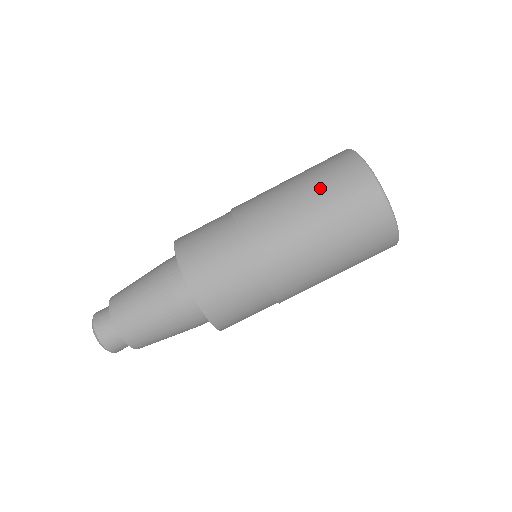
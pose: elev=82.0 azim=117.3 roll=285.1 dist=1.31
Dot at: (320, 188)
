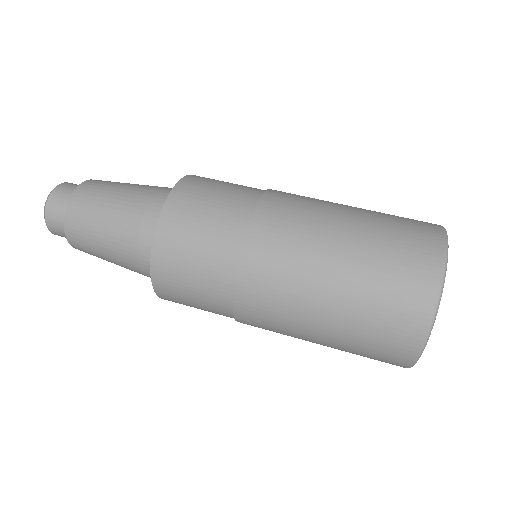
Dot at: (377, 219)
